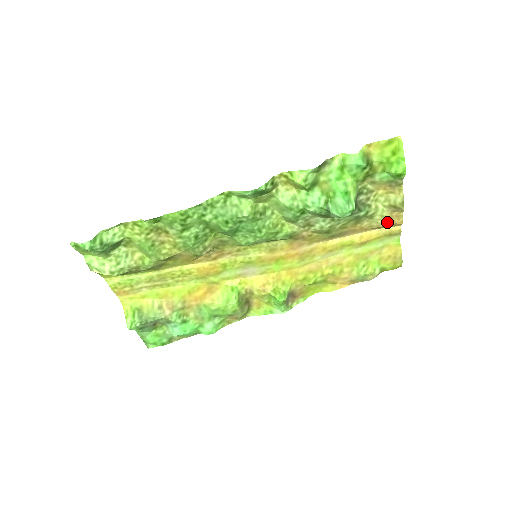
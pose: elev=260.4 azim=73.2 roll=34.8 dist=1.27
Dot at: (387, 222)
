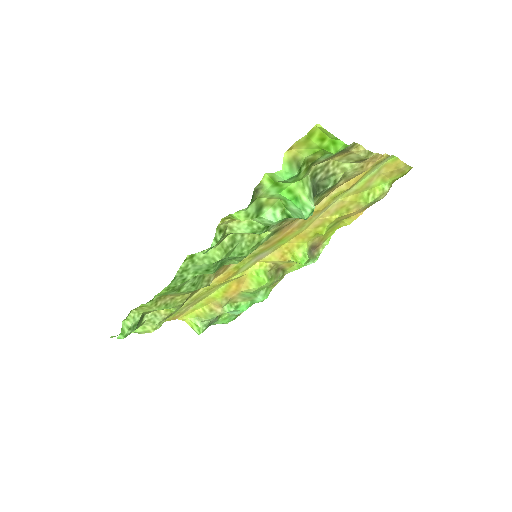
Dot at: (364, 169)
